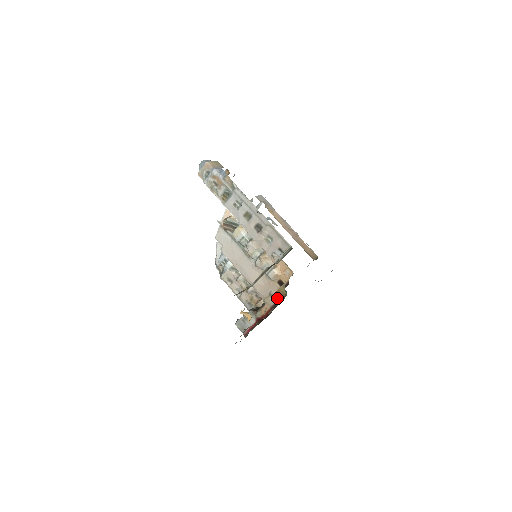
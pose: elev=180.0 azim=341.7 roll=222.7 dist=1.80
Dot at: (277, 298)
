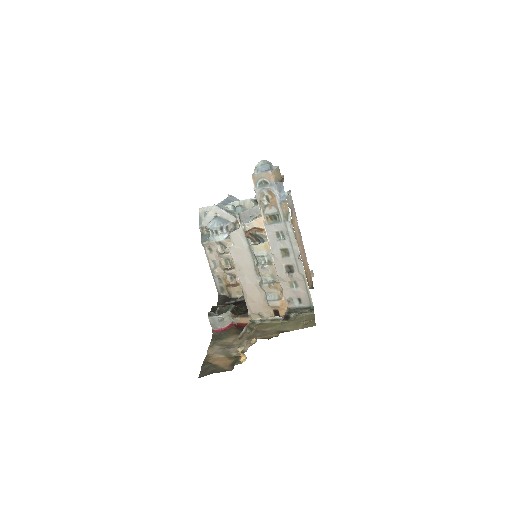
Dot at: occluded
